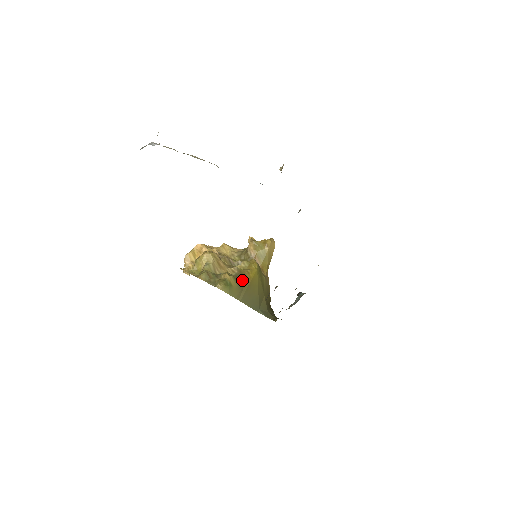
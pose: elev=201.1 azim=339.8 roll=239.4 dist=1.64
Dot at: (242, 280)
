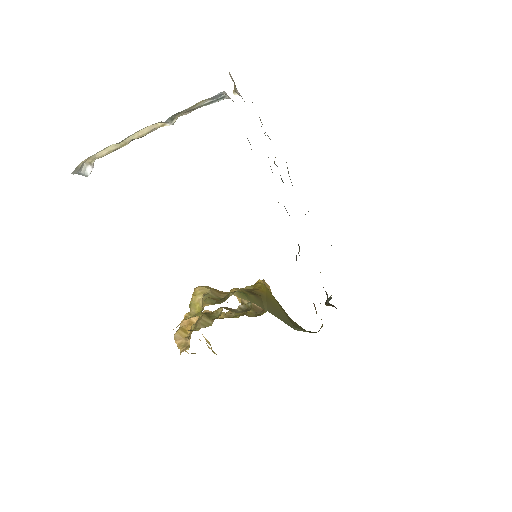
Dot at: (255, 294)
